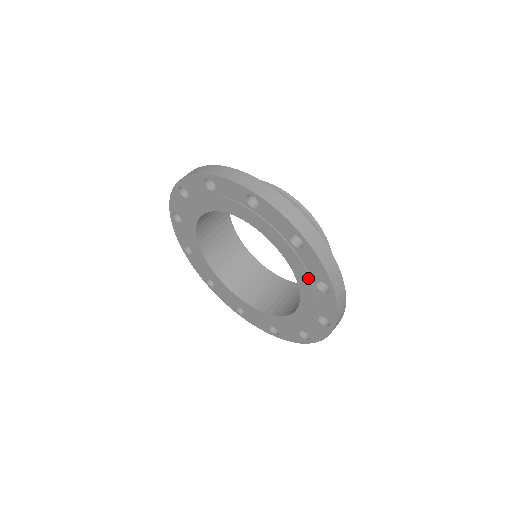
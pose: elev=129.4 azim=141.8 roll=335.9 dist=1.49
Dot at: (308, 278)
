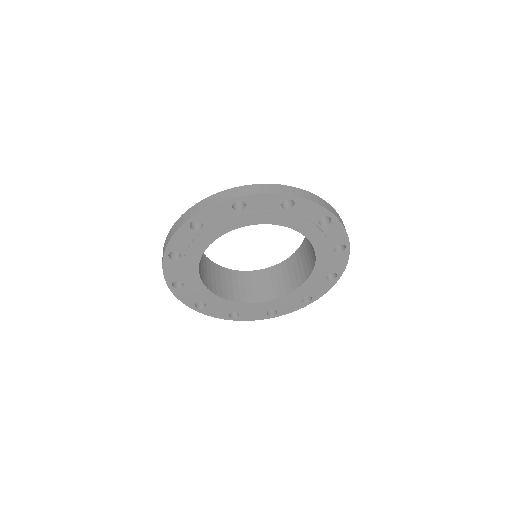
Dot at: (276, 213)
